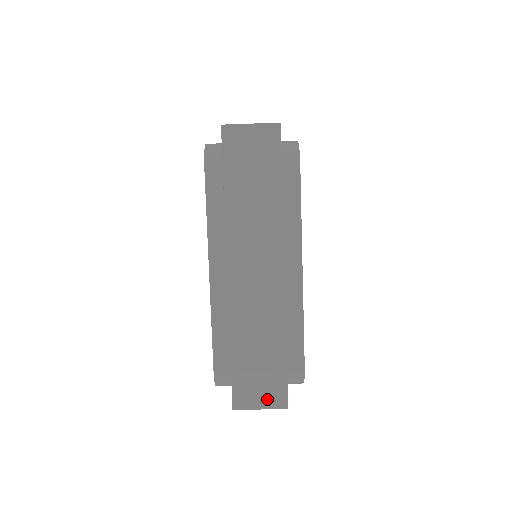
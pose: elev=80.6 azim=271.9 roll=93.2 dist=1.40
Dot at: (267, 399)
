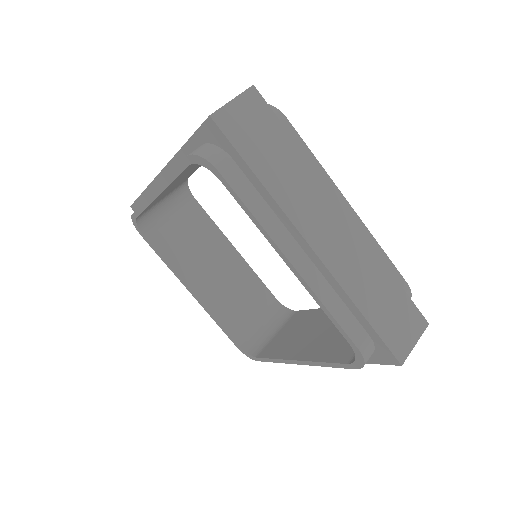
Dot at: (413, 331)
